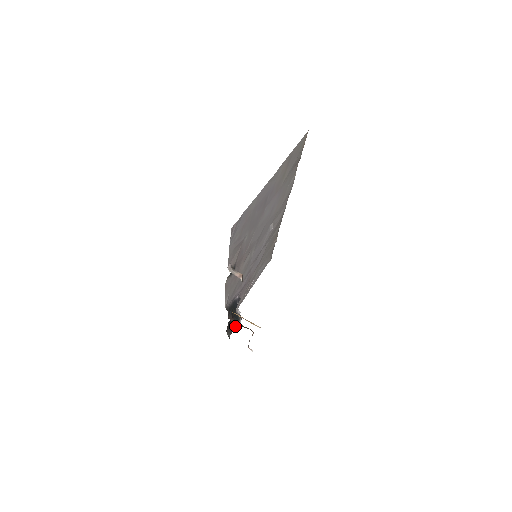
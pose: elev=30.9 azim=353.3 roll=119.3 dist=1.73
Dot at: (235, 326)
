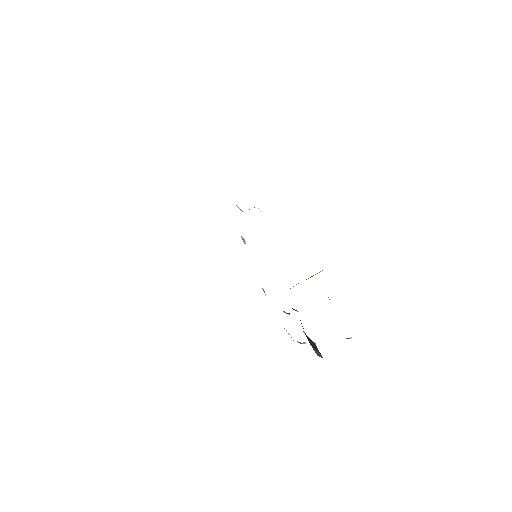
Dot at: (314, 345)
